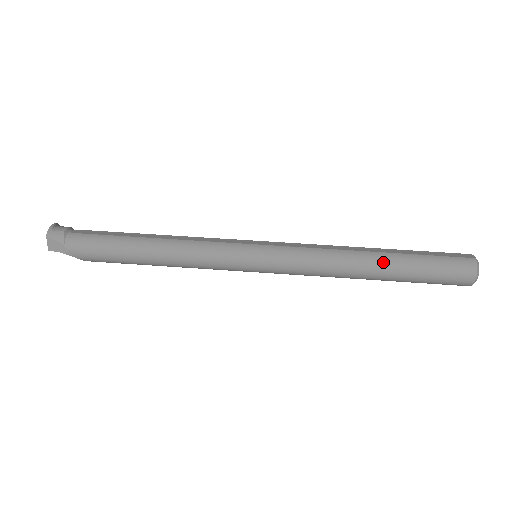
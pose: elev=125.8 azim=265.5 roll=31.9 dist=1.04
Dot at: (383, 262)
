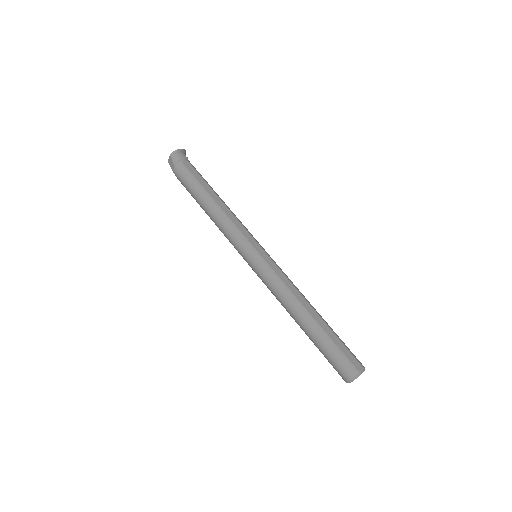
Dot at: (308, 324)
